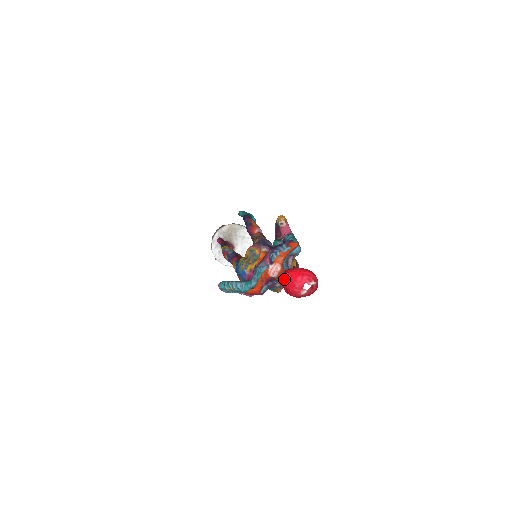
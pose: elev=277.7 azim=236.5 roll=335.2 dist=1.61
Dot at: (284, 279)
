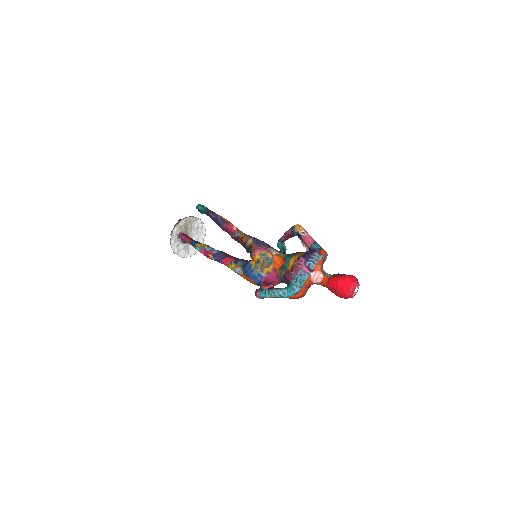
Dot at: (338, 286)
